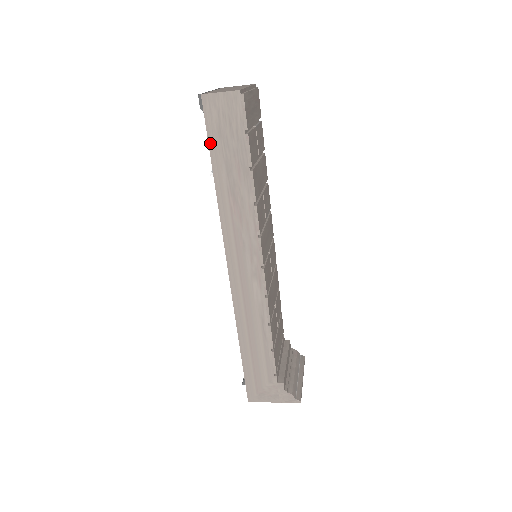
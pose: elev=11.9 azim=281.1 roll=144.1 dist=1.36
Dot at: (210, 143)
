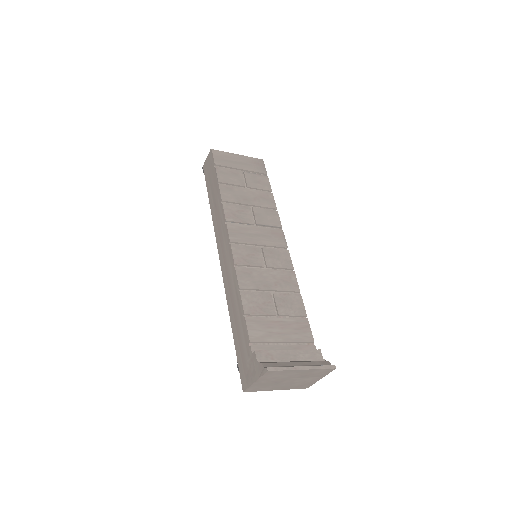
Dot at: (207, 186)
